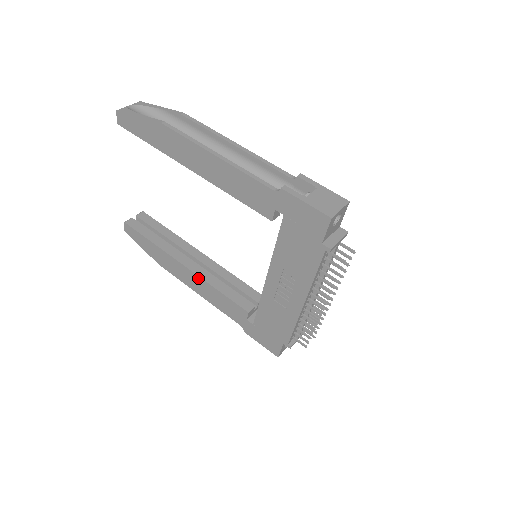
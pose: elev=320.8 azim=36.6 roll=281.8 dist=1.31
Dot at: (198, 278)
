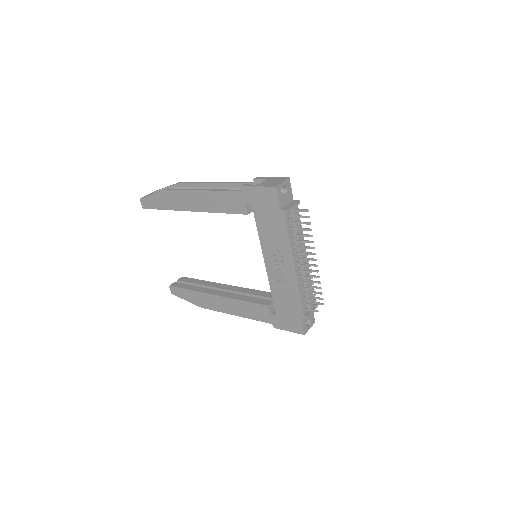
Dot at: (228, 300)
